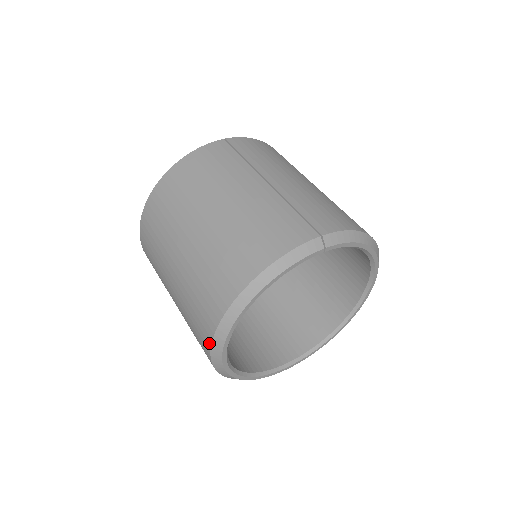
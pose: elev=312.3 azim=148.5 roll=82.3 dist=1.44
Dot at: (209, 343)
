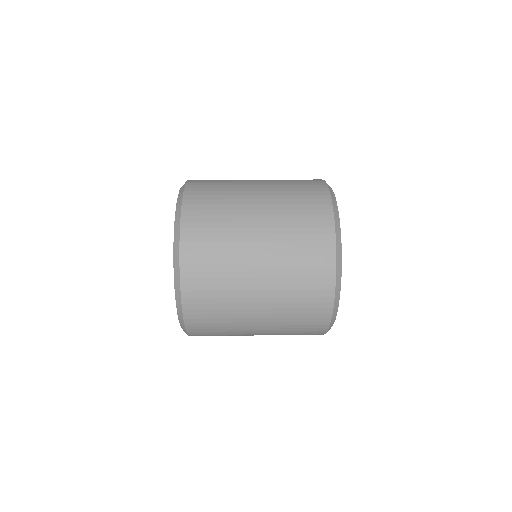
Dot at: (333, 263)
